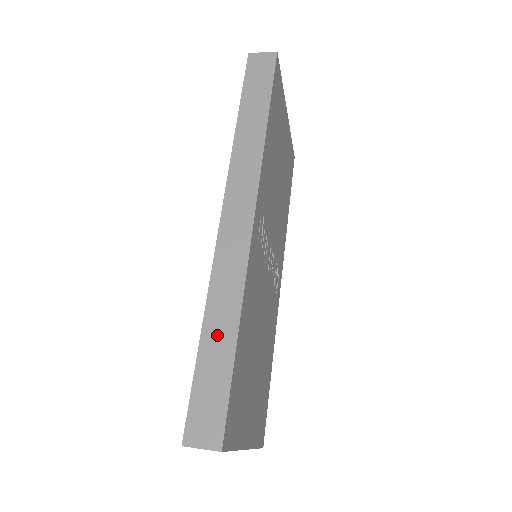
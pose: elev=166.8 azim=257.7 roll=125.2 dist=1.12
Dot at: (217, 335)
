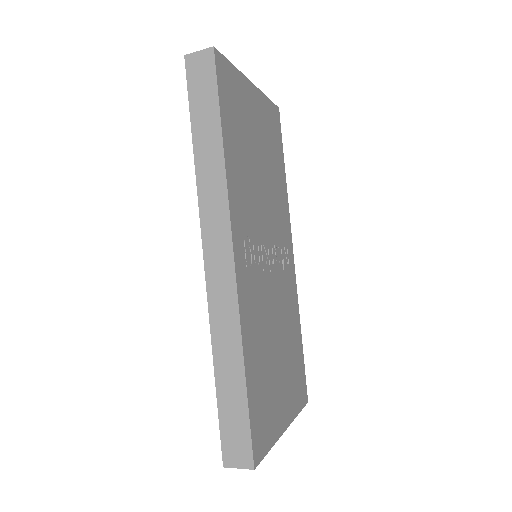
Dot at: (228, 375)
